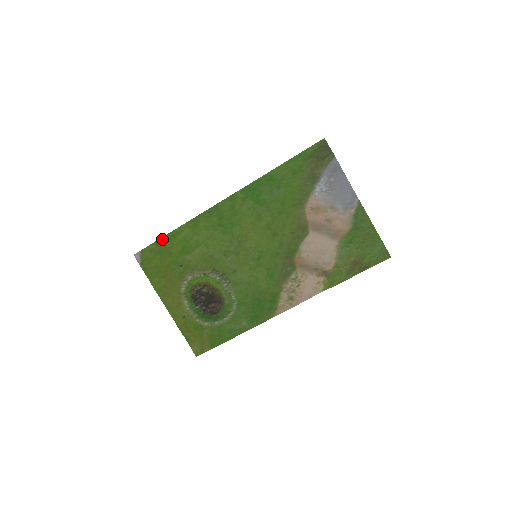
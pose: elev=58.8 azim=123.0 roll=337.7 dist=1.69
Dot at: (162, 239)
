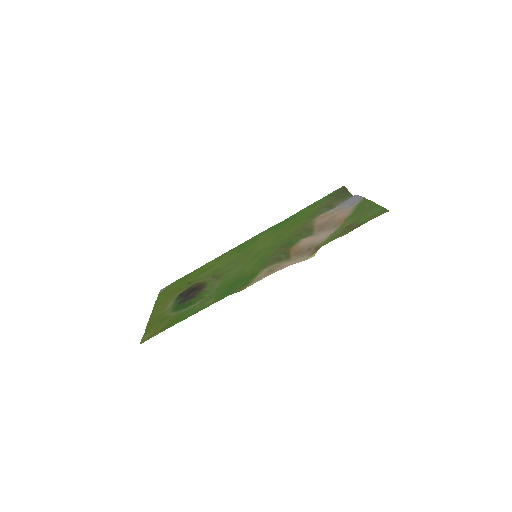
Dot at: occluded
